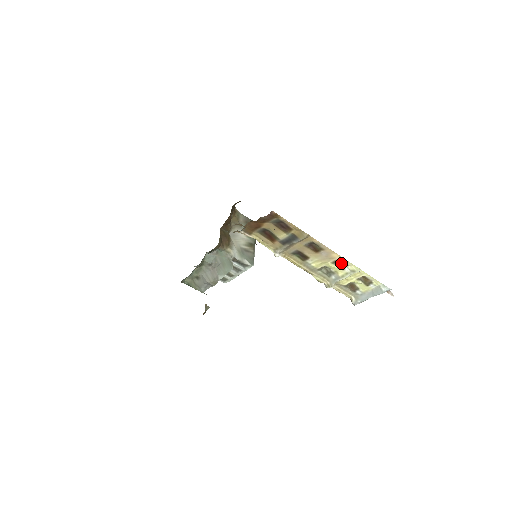
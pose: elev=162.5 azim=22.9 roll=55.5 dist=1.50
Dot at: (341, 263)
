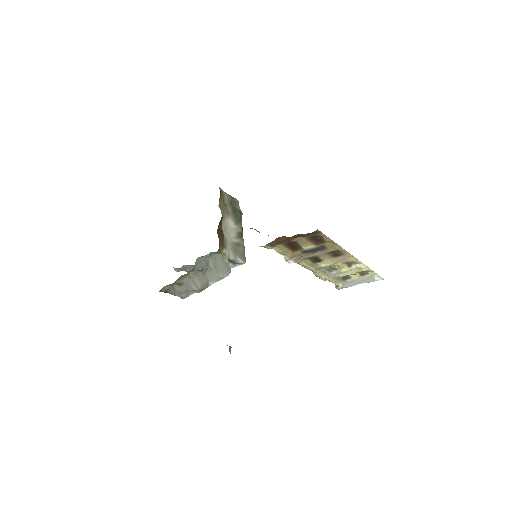
Dot at: (351, 262)
